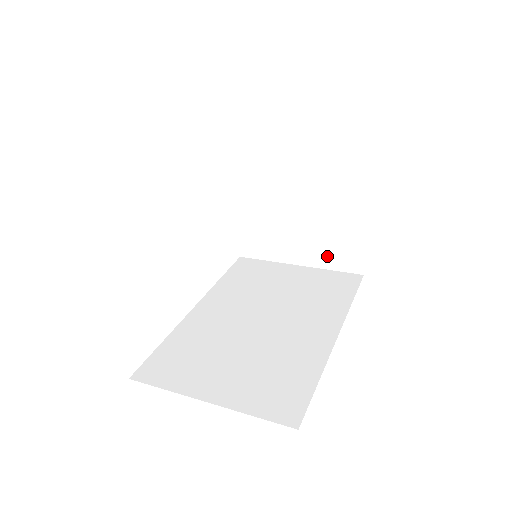
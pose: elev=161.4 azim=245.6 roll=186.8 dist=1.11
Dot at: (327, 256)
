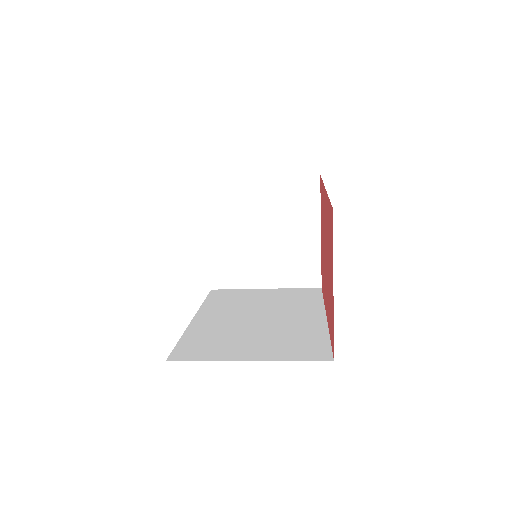
Dot at: (291, 276)
